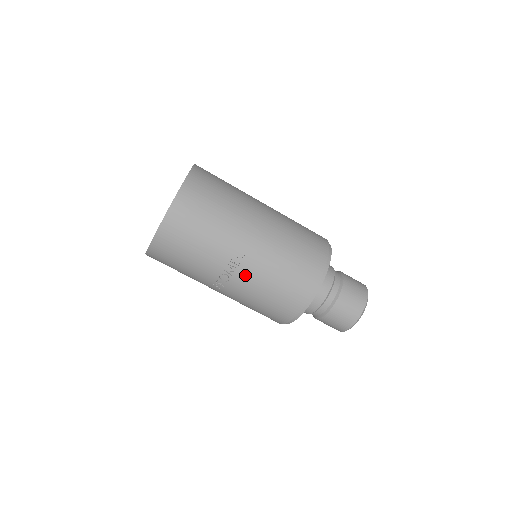
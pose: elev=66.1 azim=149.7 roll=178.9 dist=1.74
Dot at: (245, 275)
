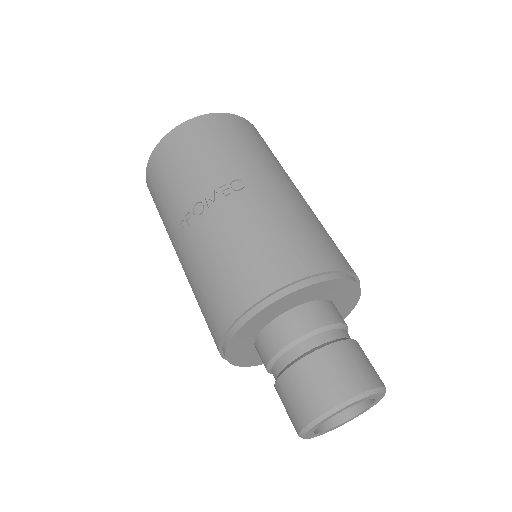
Dot at: (223, 213)
